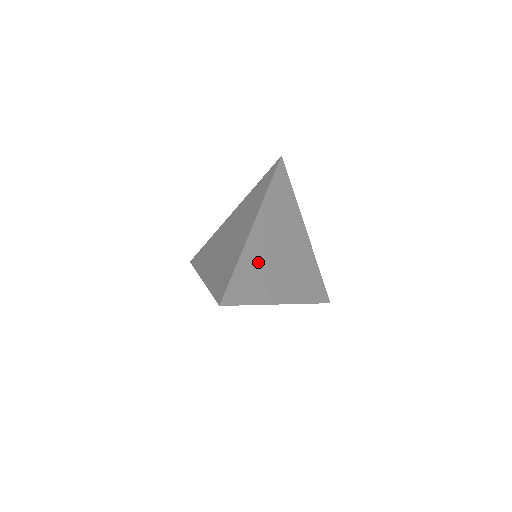
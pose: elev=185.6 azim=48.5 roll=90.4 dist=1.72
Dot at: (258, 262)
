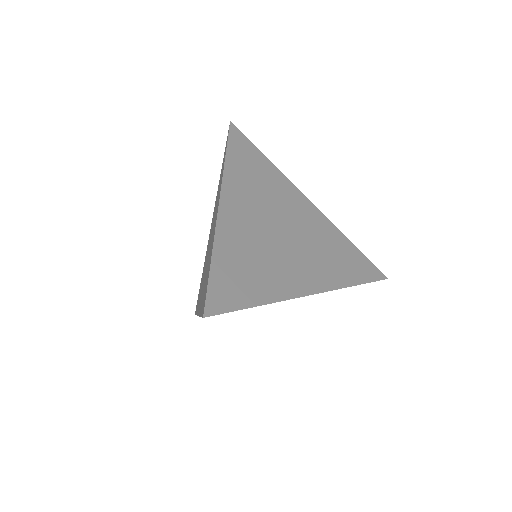
Dot at: (247, 247)
